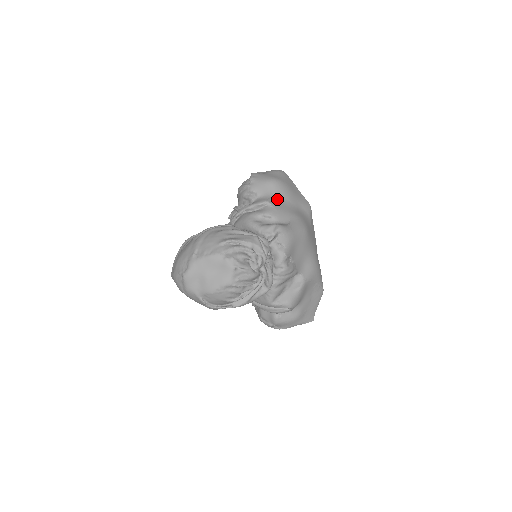
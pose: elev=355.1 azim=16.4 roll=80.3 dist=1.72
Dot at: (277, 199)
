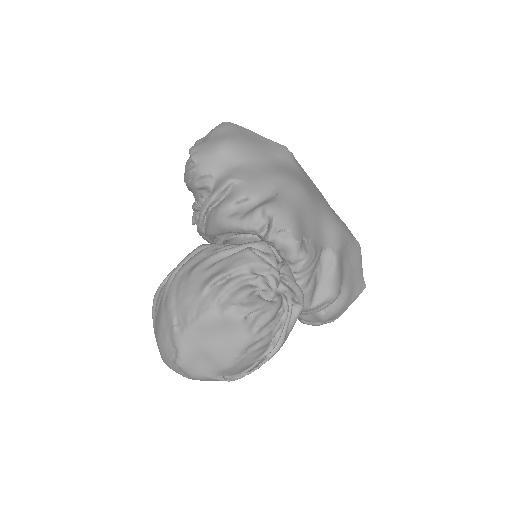
Dot at: (242, 167)
